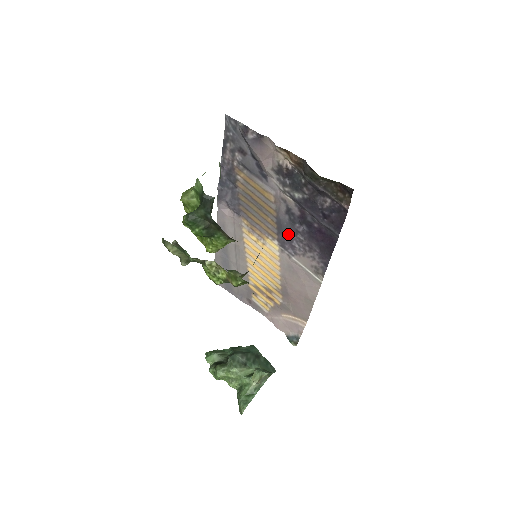
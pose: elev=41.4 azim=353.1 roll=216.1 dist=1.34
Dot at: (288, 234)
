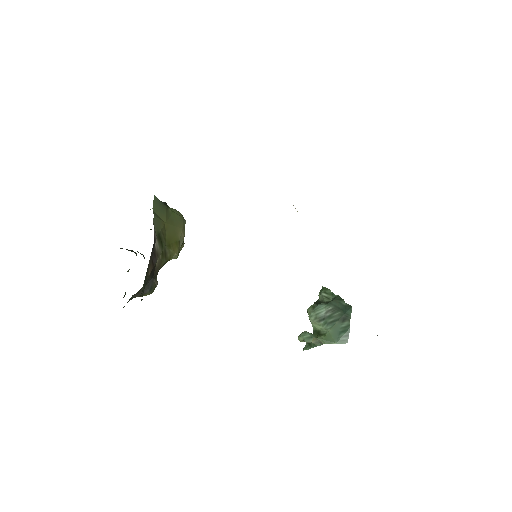
Dot at: occluded
